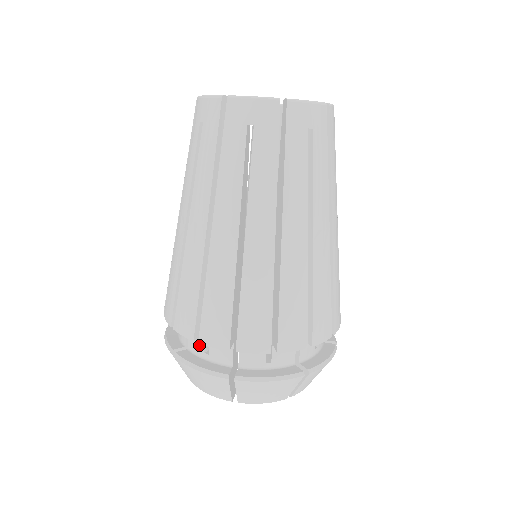
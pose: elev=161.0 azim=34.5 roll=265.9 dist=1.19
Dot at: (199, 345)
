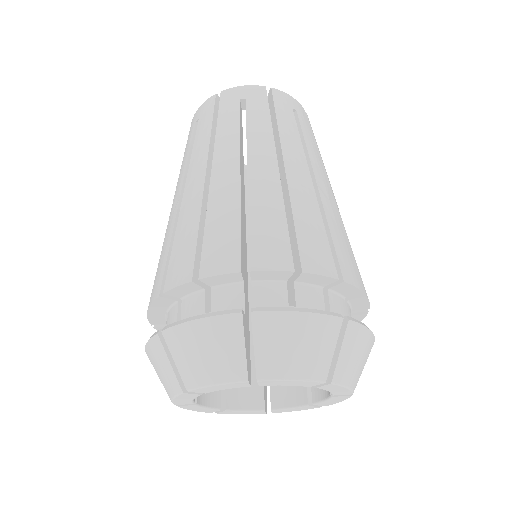
Dot at: occluded
